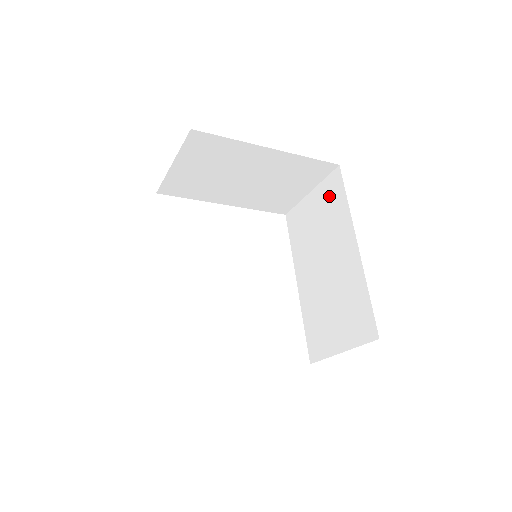
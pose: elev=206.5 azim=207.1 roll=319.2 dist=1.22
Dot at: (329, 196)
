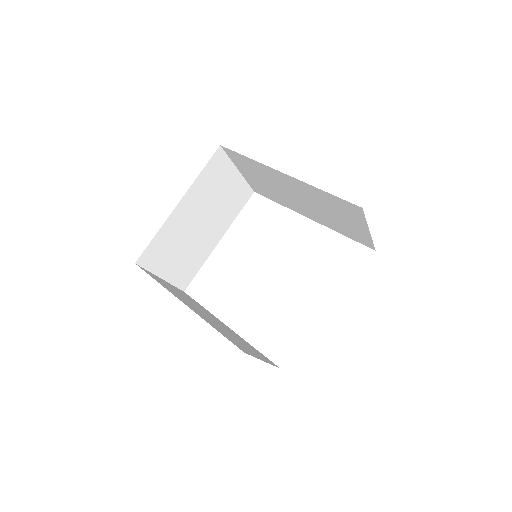
Dot at: (243, 164)
